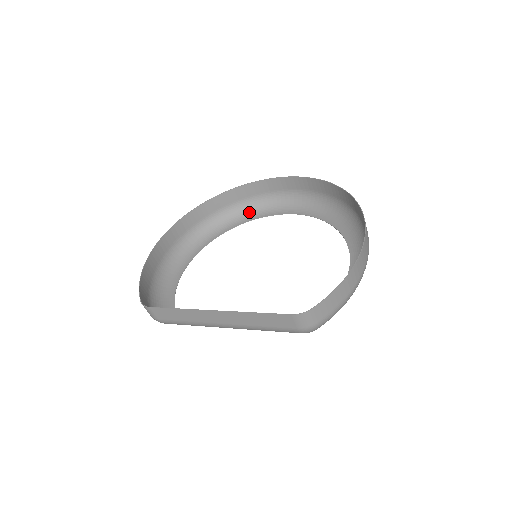
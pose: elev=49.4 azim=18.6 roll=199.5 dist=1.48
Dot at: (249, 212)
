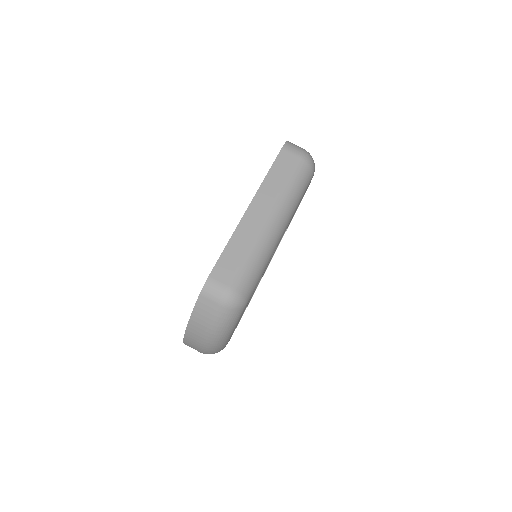
Dot at: occluded
